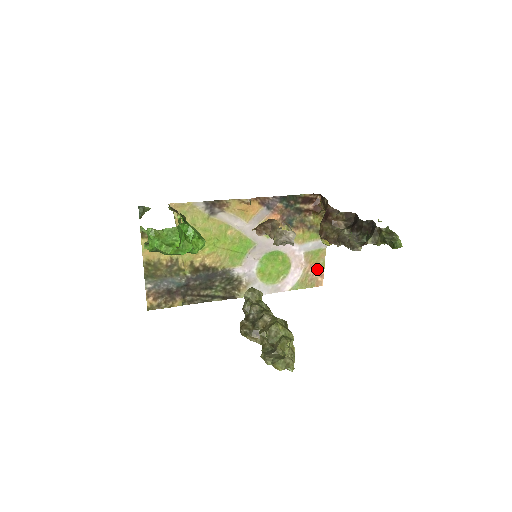
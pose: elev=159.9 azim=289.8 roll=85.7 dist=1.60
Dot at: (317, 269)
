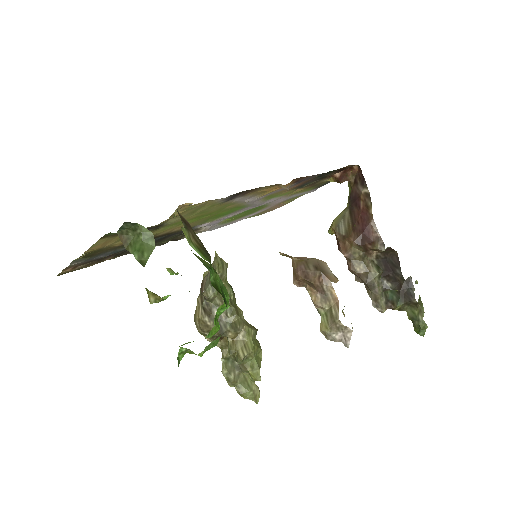
Dot at: (282, 204)
